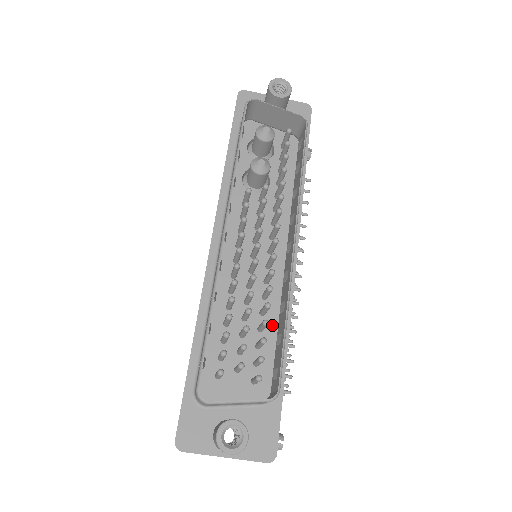
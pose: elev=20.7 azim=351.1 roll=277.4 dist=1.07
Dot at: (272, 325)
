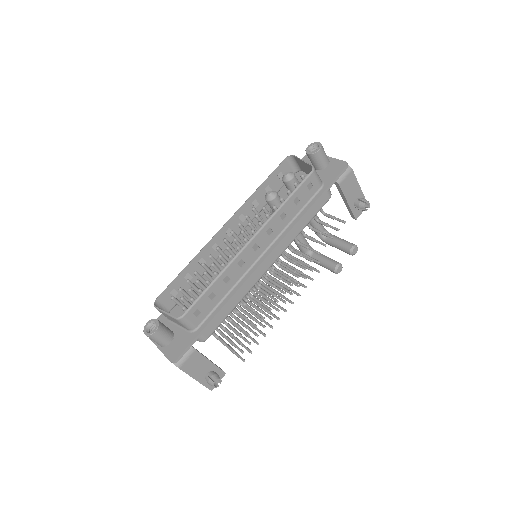
Dot at: occluded
